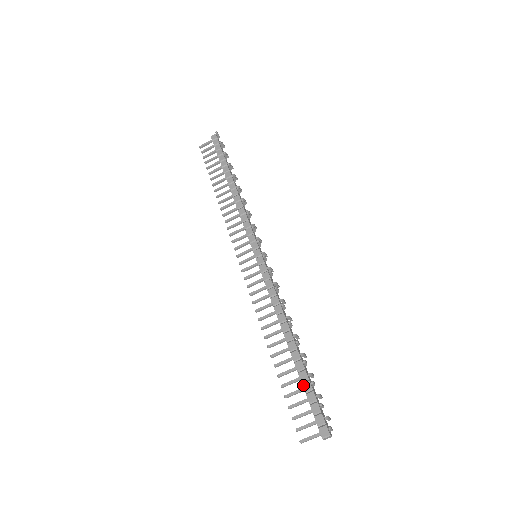
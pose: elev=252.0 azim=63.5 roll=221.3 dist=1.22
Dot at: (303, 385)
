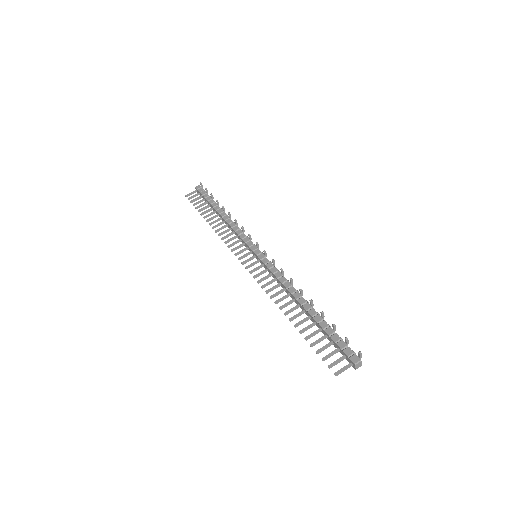
Dot at: (326, 331)
